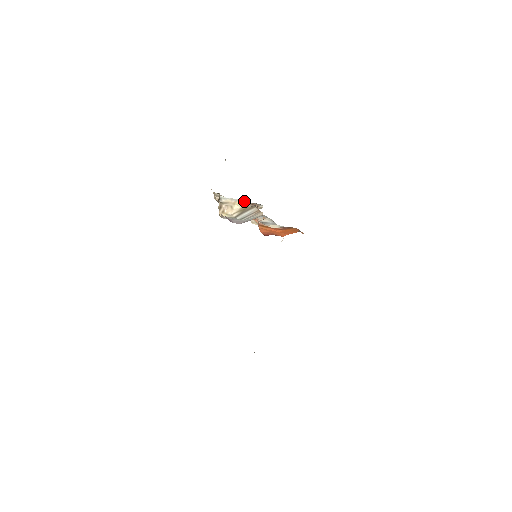
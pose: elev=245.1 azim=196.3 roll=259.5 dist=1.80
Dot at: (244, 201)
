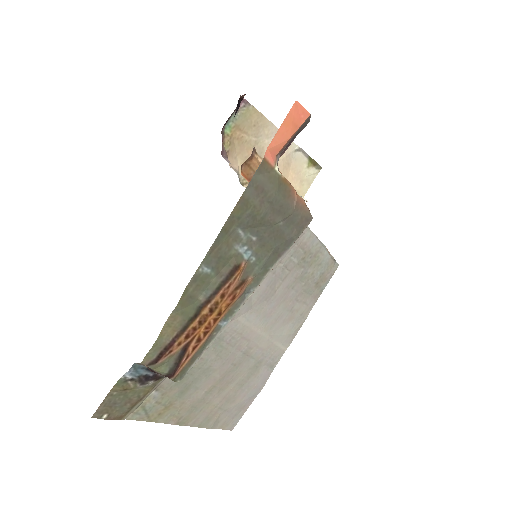
Dot at: occluded
